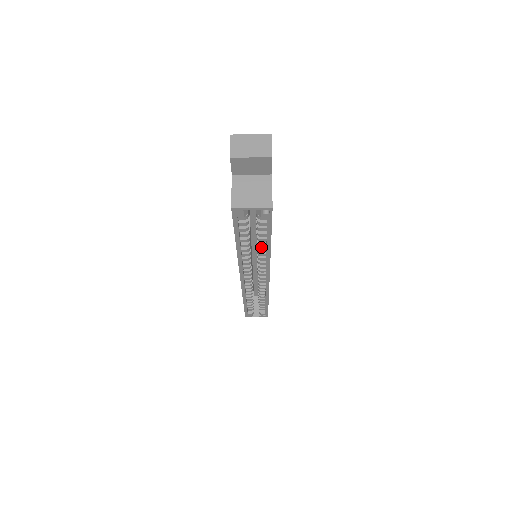
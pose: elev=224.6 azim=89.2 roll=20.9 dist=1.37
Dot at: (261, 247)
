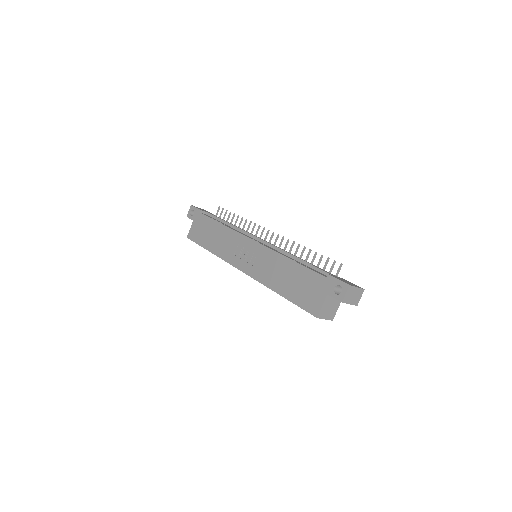
Dot at: occluded
